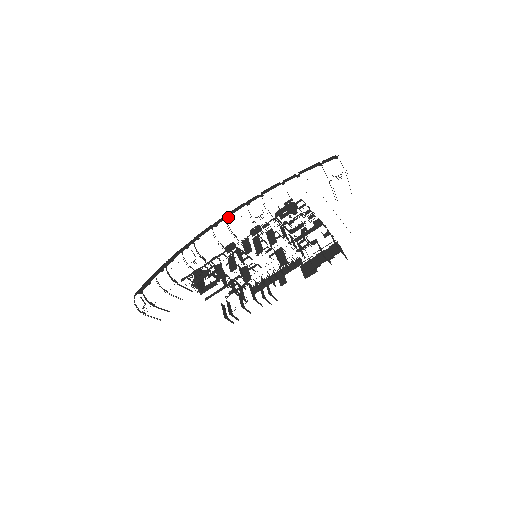
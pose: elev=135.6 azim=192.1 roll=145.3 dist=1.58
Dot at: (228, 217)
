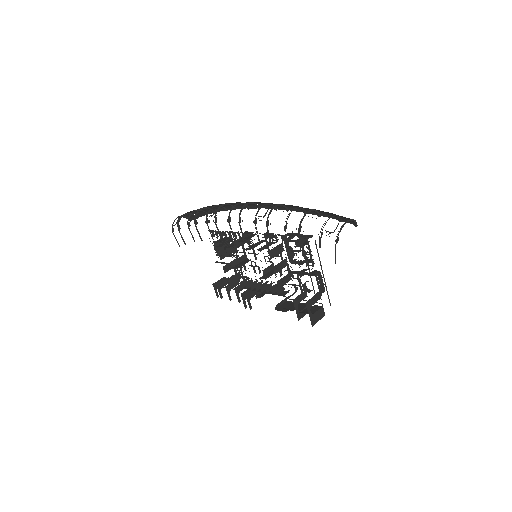
Dot at: (258, 208)
